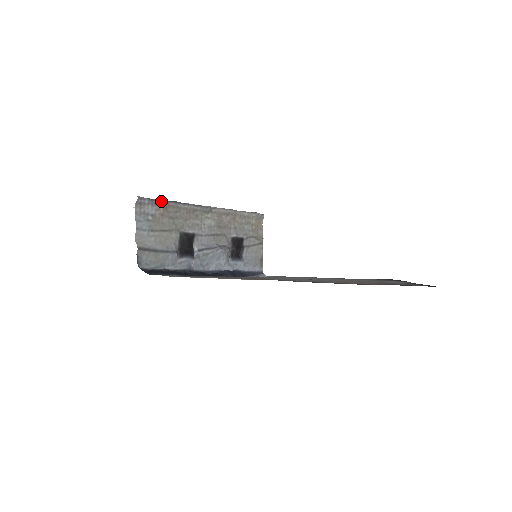
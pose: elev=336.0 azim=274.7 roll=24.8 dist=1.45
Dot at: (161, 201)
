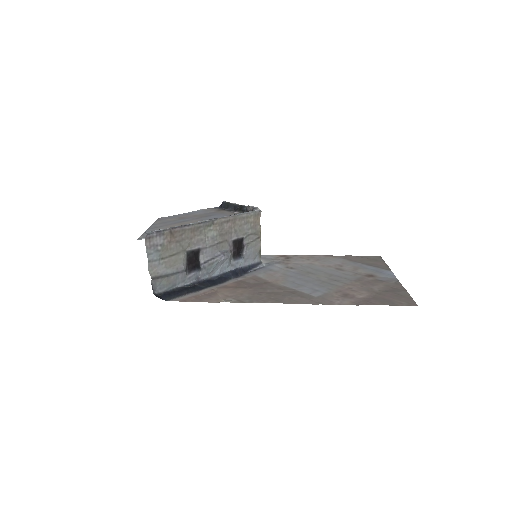
Dot at: (168, 230)
